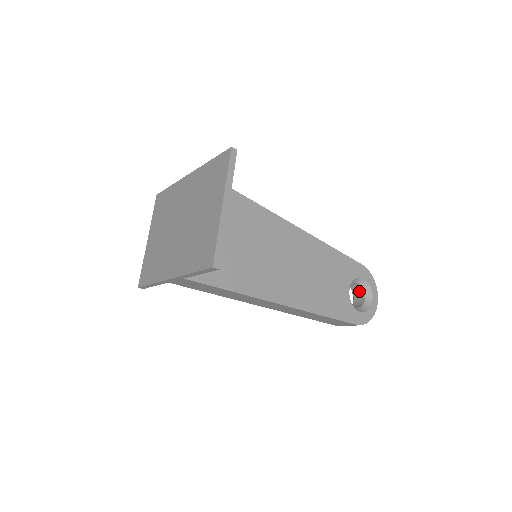
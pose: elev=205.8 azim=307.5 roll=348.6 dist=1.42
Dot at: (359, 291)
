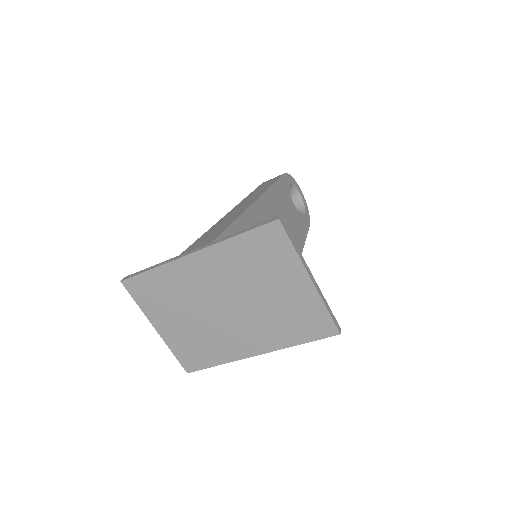
Dot at: occluded
